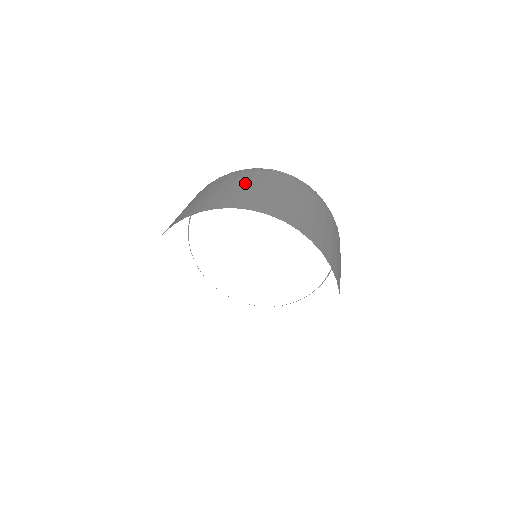
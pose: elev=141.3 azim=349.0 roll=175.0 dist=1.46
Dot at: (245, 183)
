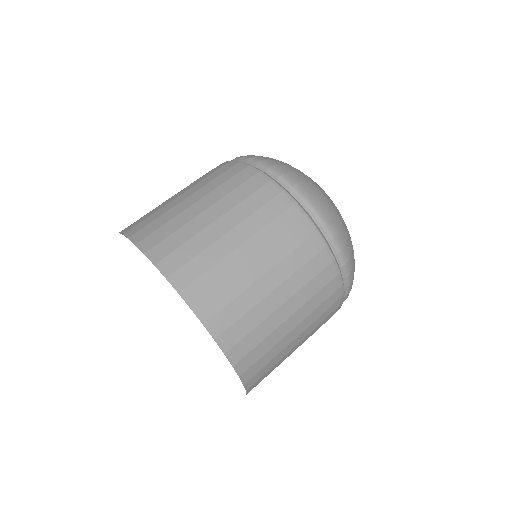
Dot at: (221, 213)
